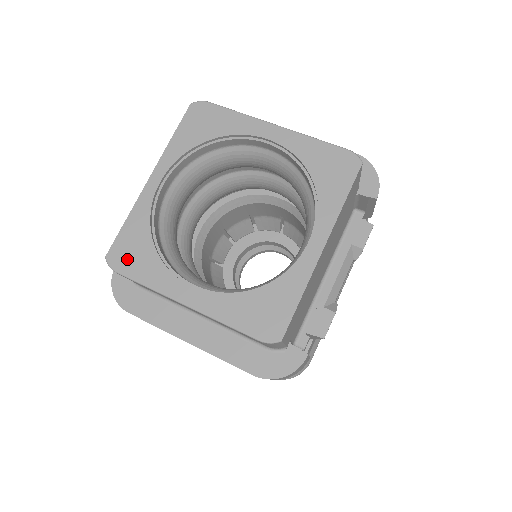
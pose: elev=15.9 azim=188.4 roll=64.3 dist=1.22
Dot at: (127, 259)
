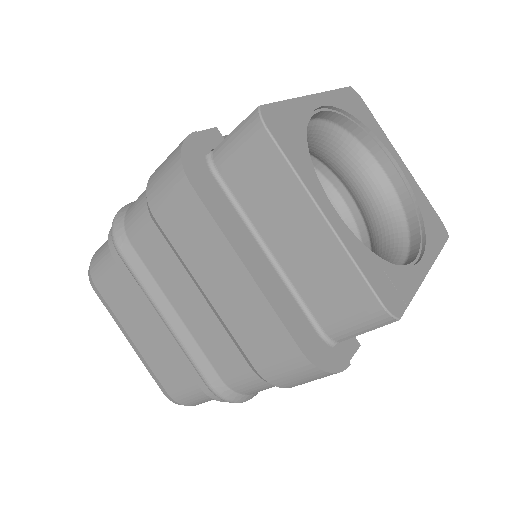
Dot at: (281, 129)
